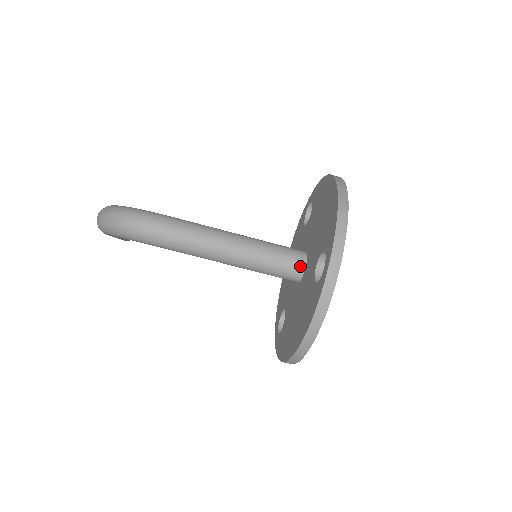
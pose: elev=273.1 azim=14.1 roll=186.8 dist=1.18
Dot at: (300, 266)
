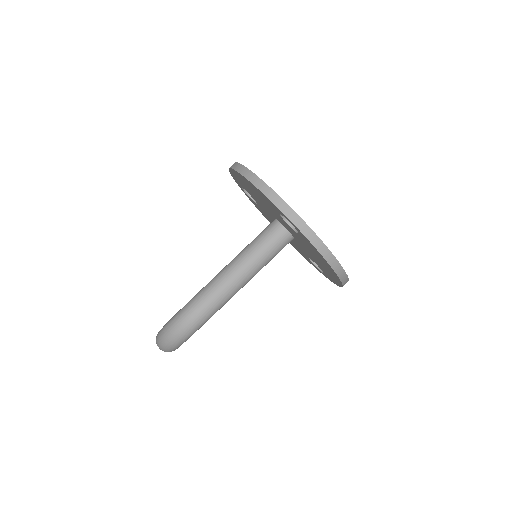
Dot at: (282, 231)
